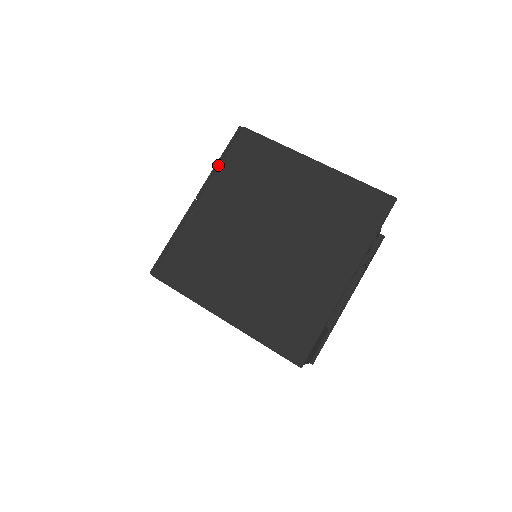
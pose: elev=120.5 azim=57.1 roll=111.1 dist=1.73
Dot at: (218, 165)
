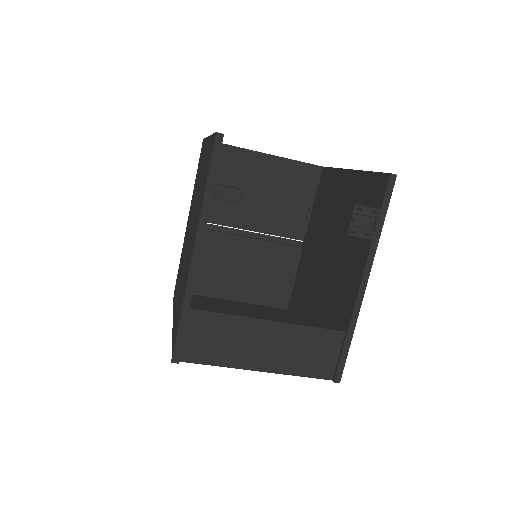
Dot at: occluded
